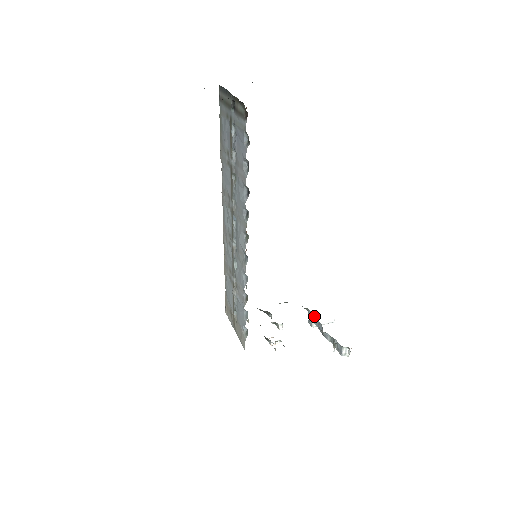
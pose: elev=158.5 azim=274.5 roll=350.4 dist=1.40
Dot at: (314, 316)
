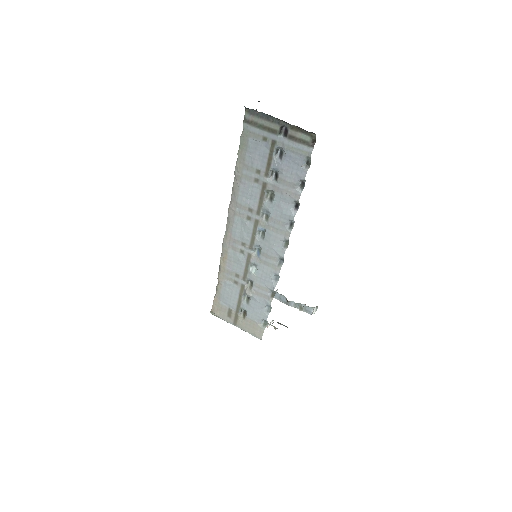
Dot at: occluded
